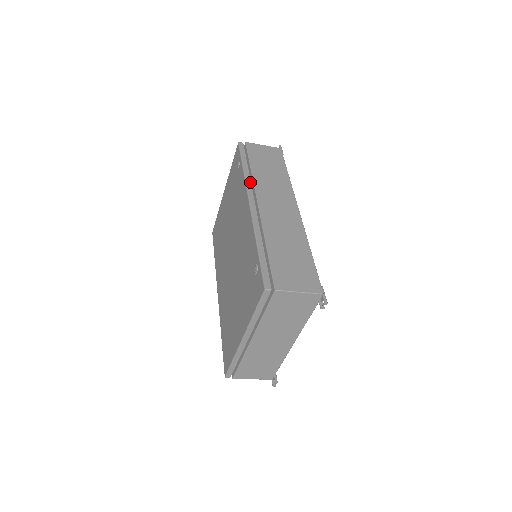
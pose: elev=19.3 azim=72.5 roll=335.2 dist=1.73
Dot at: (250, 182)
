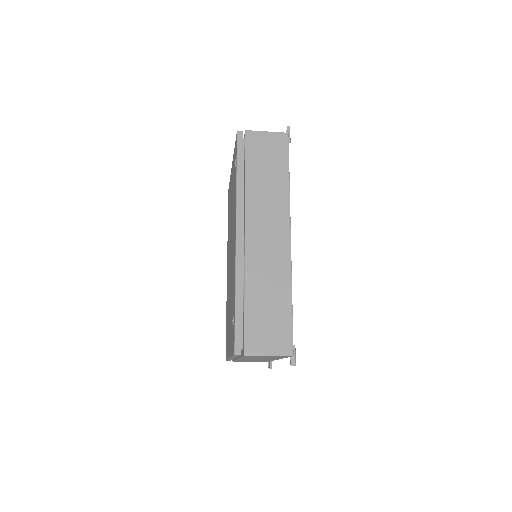
Dot at: (241, 201)
